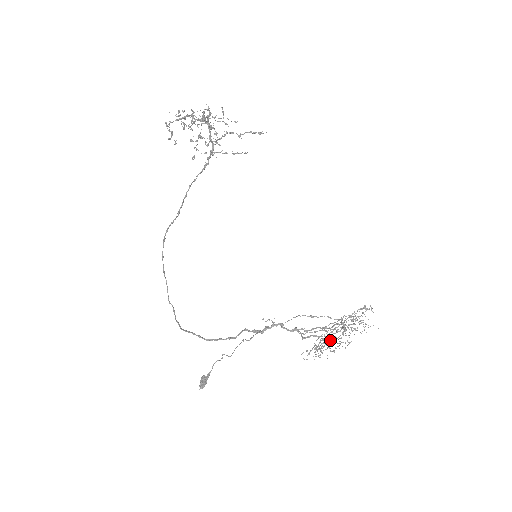
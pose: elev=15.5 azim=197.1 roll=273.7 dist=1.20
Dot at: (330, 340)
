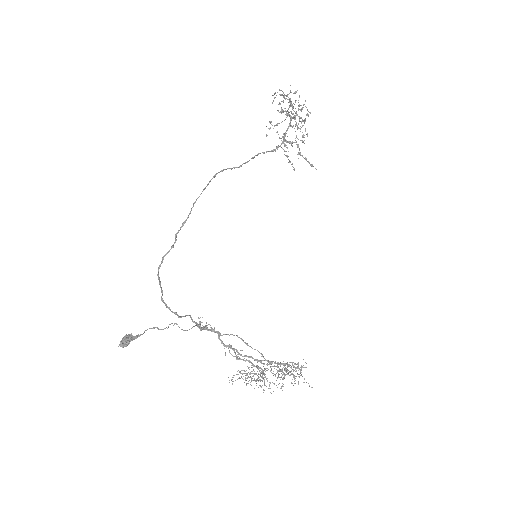
Dot at: occluded
